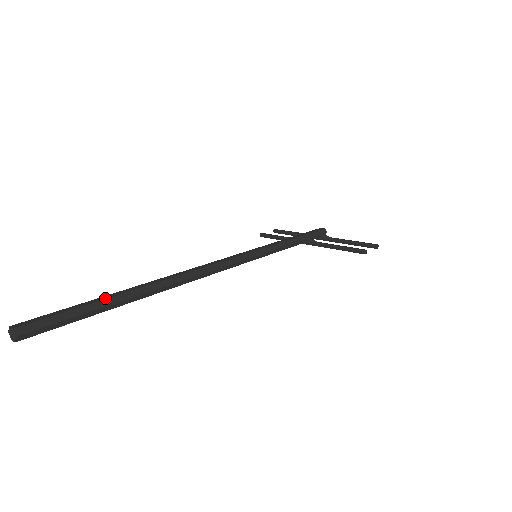
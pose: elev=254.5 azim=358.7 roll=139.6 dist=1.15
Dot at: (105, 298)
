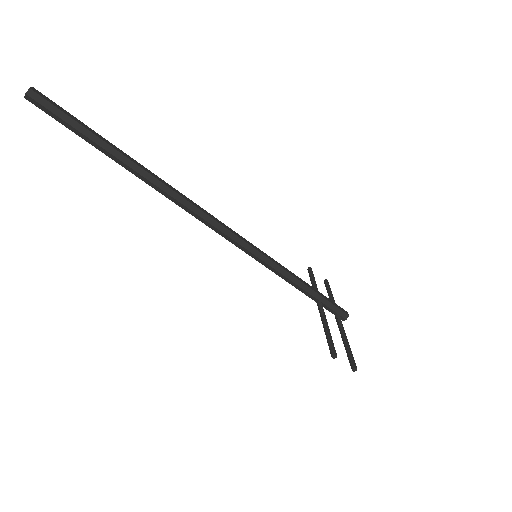
Dot at: (105, 141)
